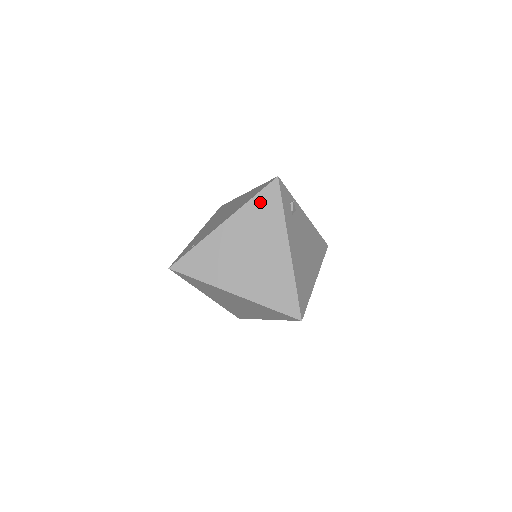
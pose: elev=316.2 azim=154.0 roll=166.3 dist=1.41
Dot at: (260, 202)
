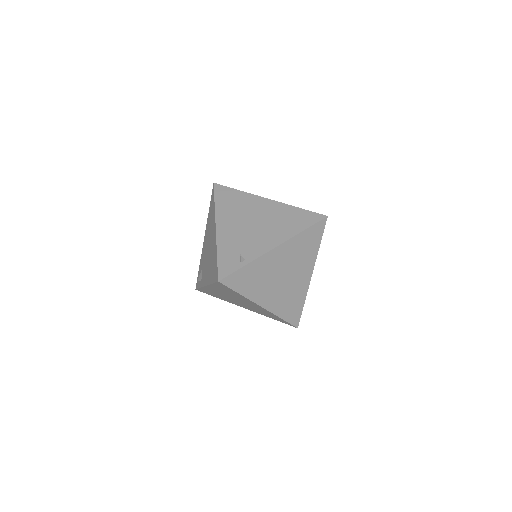
Dot at: (308, 235)
